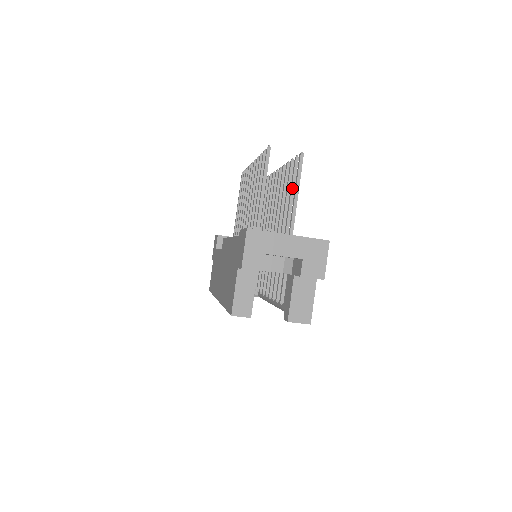
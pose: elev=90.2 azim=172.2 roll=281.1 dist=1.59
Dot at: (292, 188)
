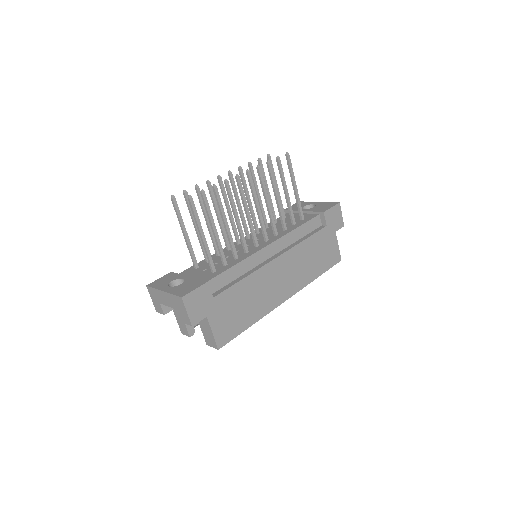
Dot at: (209, 221)
